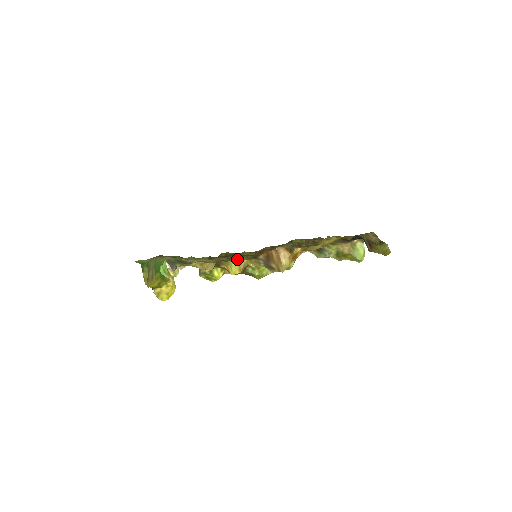
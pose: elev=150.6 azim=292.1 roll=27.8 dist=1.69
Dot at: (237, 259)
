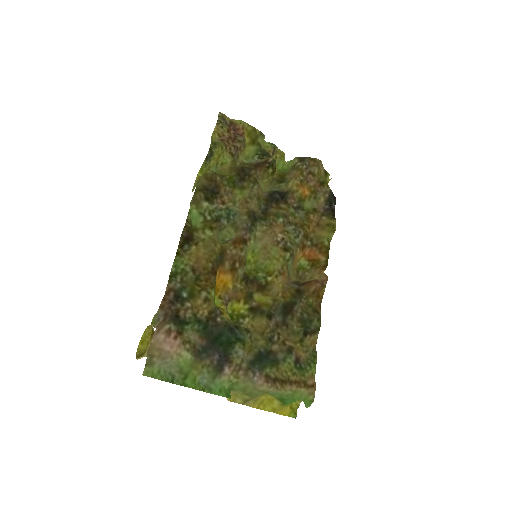
Dot at: (288, 305)
